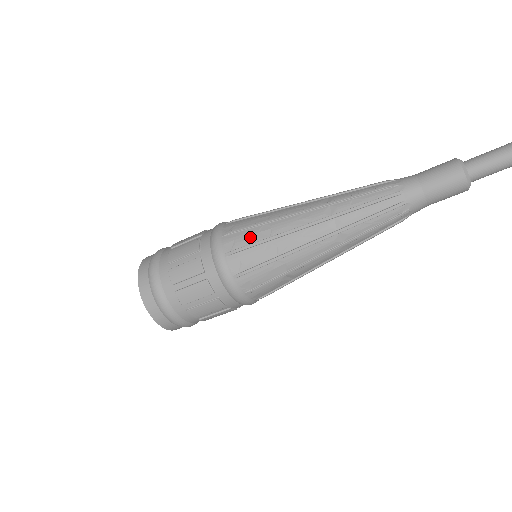
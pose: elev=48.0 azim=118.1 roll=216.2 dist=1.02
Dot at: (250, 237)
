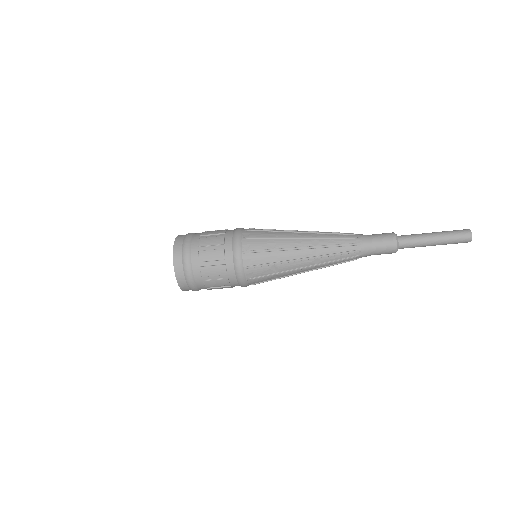
Dot at: (261, 234)
